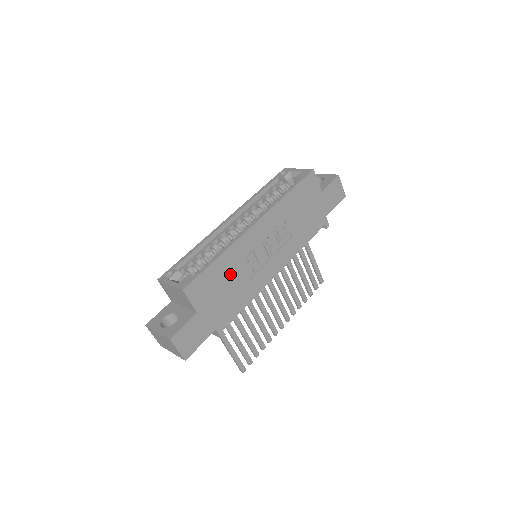
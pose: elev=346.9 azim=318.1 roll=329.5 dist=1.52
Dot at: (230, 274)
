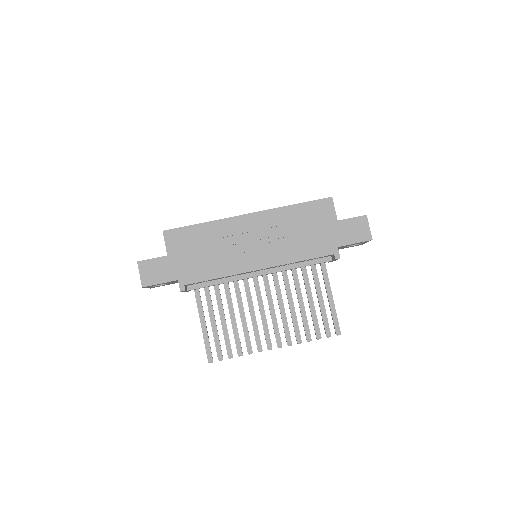
Dot at: (209, 242)
